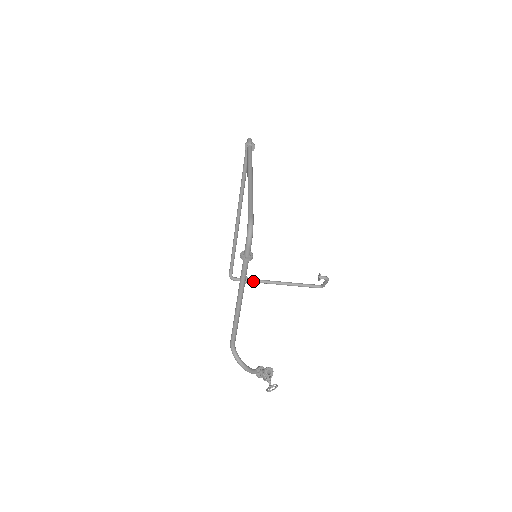
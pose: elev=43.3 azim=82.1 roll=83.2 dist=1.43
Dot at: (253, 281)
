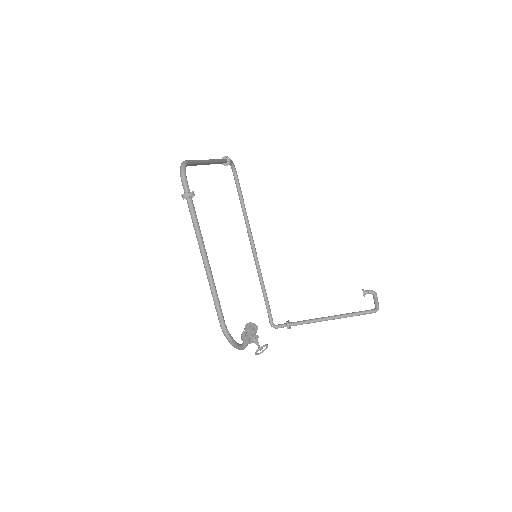
Dot at: (296, 323)
